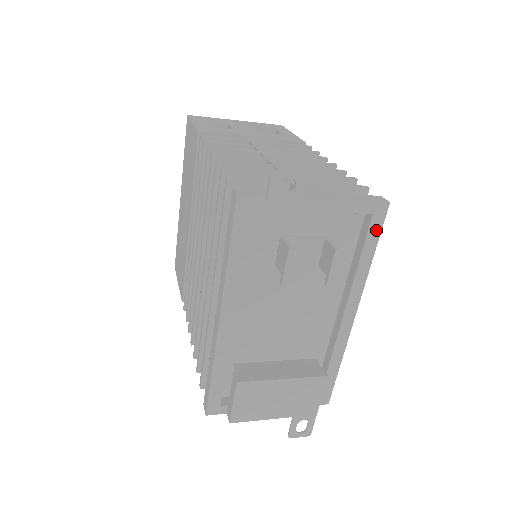
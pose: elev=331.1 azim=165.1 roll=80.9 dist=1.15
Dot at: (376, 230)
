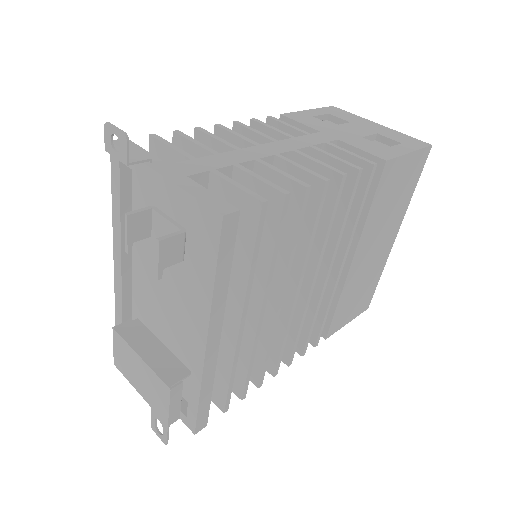
Dot at: (214, 246)
